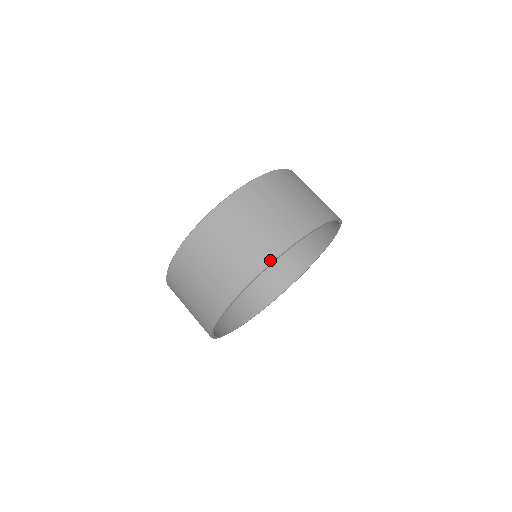
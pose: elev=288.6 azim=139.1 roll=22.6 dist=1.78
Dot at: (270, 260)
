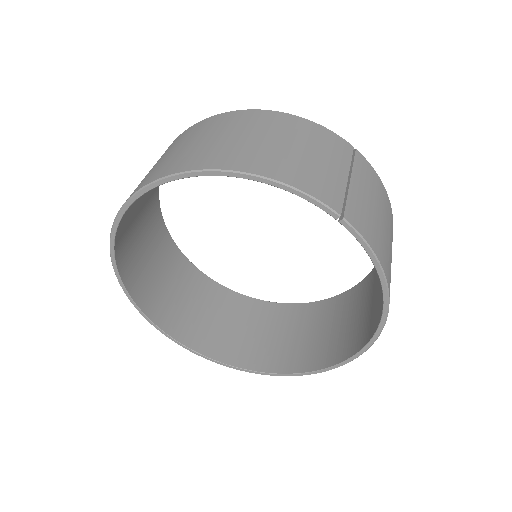
Dot at: (143, 185)
